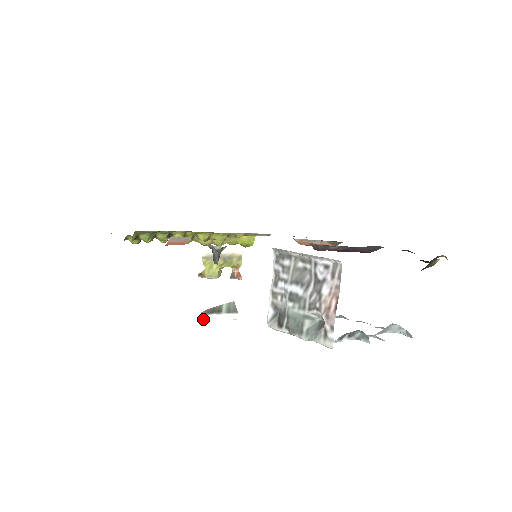
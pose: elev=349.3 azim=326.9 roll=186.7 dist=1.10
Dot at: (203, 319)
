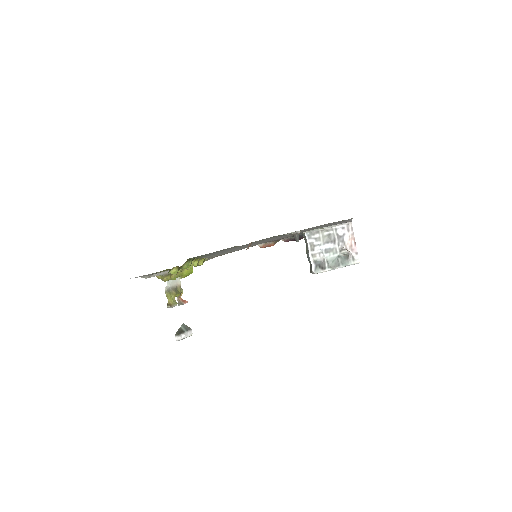
Dot at: occluded
